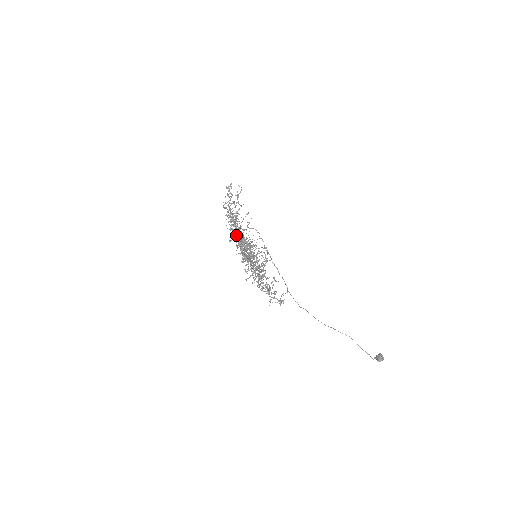
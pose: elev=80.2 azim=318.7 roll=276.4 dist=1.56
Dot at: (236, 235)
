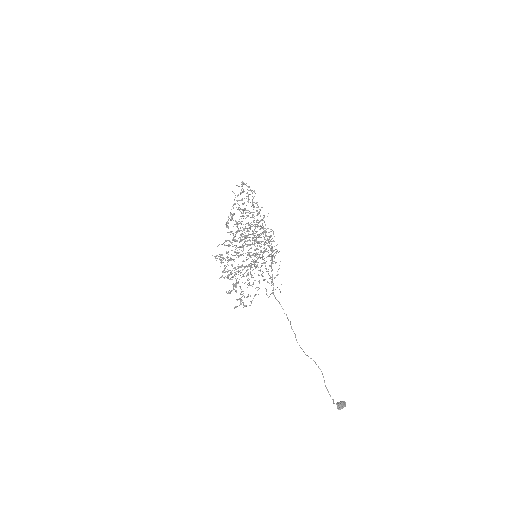
Dot at: (255, 231)
